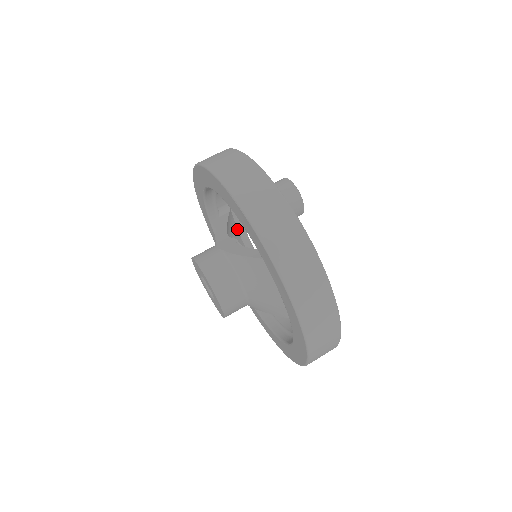
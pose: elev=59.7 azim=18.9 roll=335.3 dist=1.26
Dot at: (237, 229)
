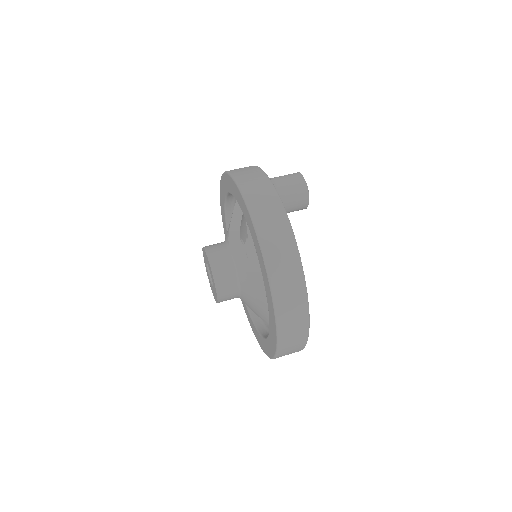
Dot at: occluded
